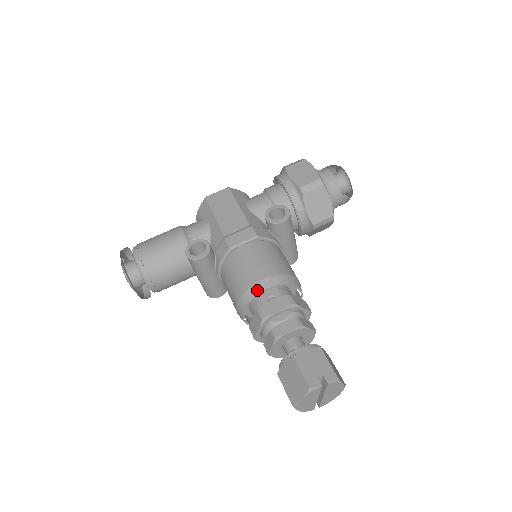
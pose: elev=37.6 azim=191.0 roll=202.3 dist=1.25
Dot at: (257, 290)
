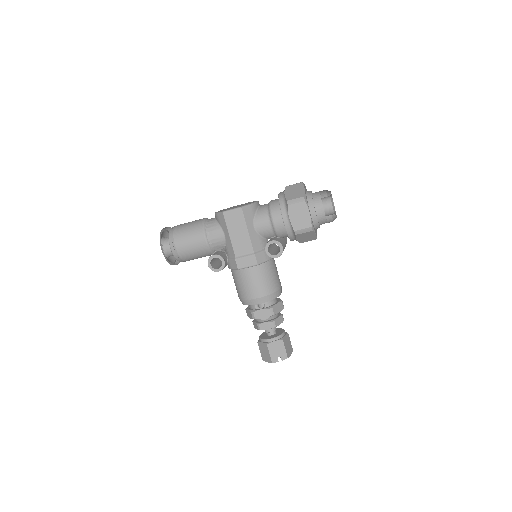
Dot at: (252, 303)
